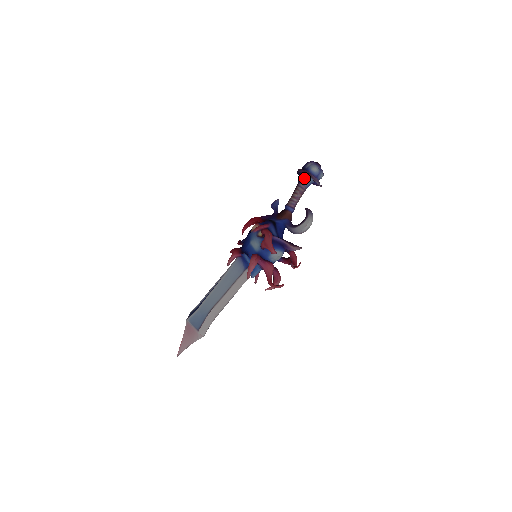
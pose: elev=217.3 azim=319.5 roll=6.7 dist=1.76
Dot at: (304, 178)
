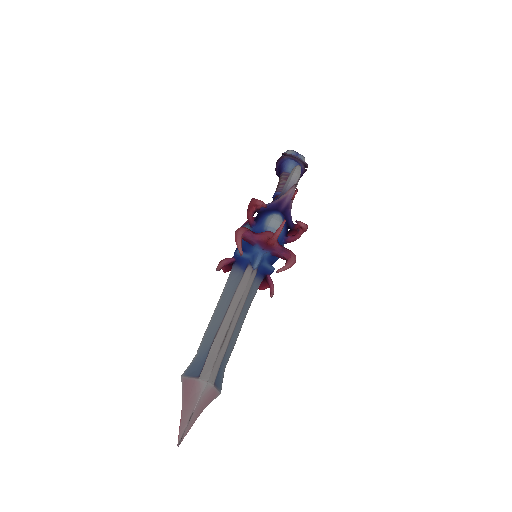
Dot at: (283, 167)
